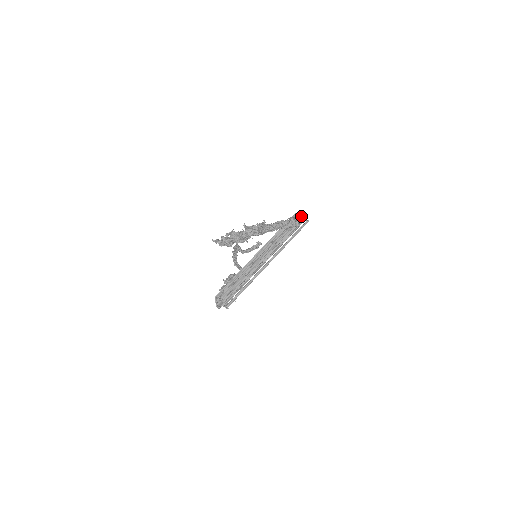
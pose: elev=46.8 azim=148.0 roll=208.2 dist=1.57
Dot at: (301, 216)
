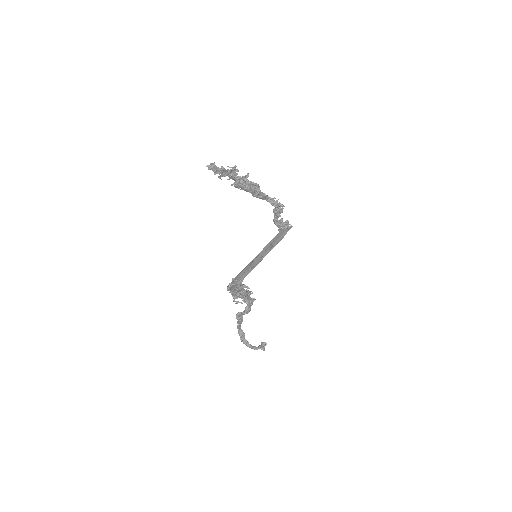
Dot at: (284, 224)
